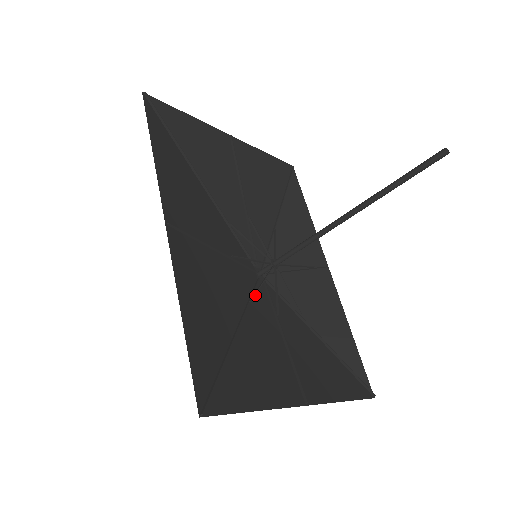
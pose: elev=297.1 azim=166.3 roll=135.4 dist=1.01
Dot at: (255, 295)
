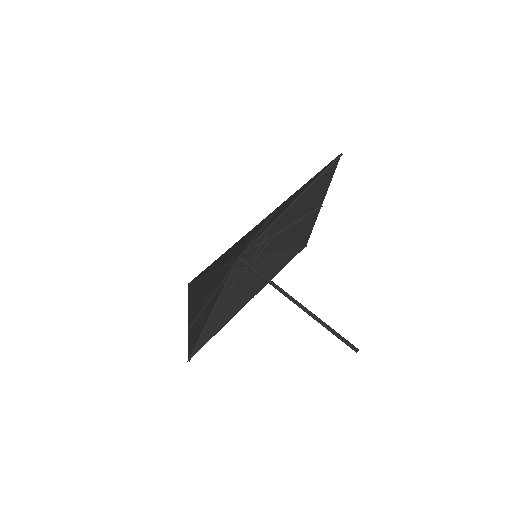
Dot at: occluded
